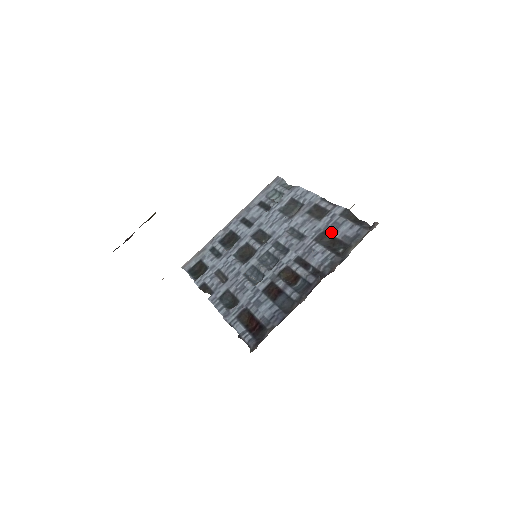
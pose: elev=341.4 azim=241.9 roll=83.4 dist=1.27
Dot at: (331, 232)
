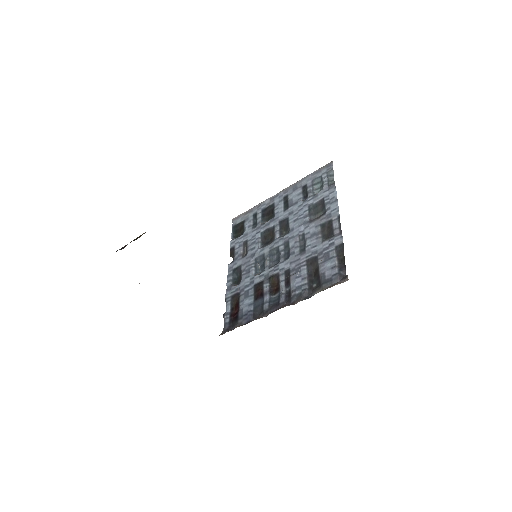
Dot at: (319, 261)
